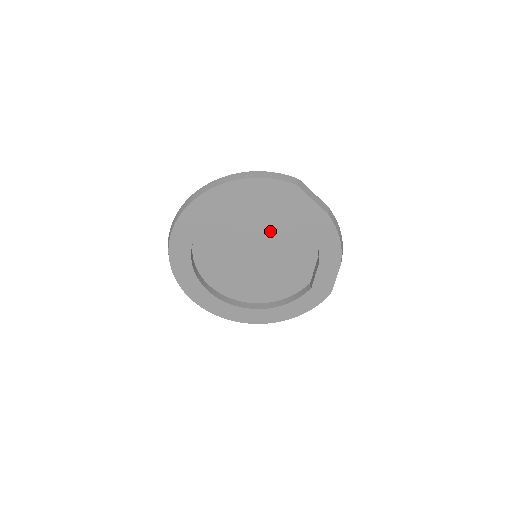
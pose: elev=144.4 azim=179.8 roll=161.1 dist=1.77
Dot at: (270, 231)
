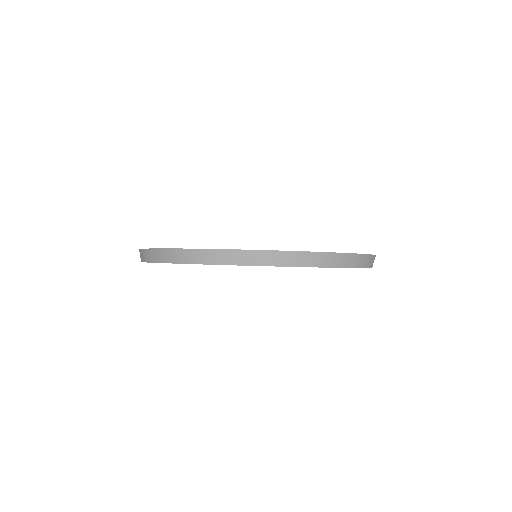
Dot at: occluded
